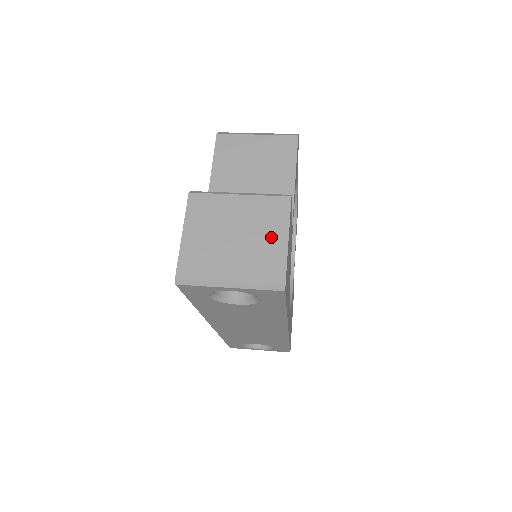
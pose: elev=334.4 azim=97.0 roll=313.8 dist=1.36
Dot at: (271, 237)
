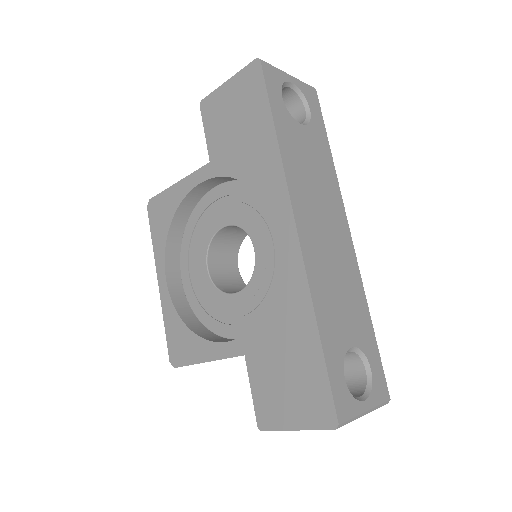
Dot at: occluded
